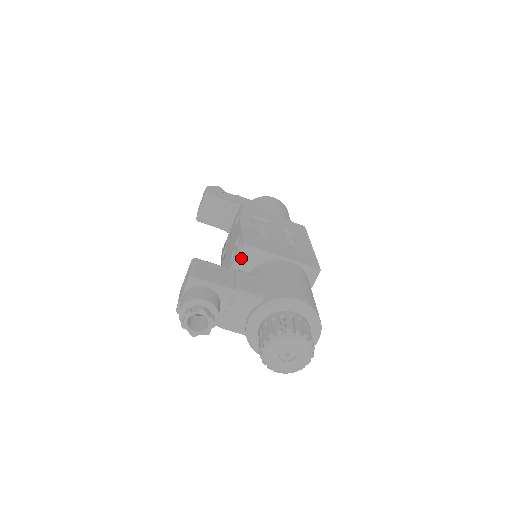
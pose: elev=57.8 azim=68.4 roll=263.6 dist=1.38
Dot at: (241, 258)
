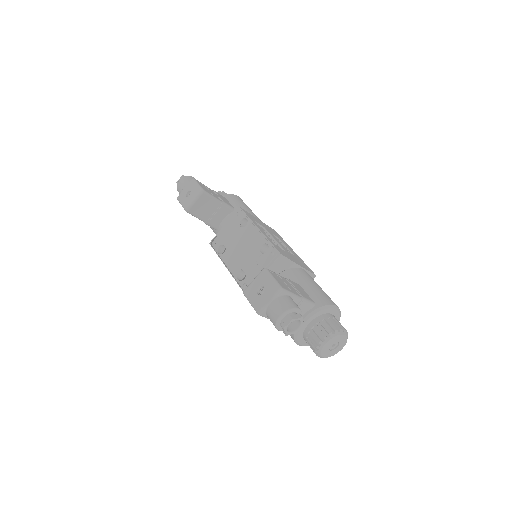
Dot at: (274, 265)
